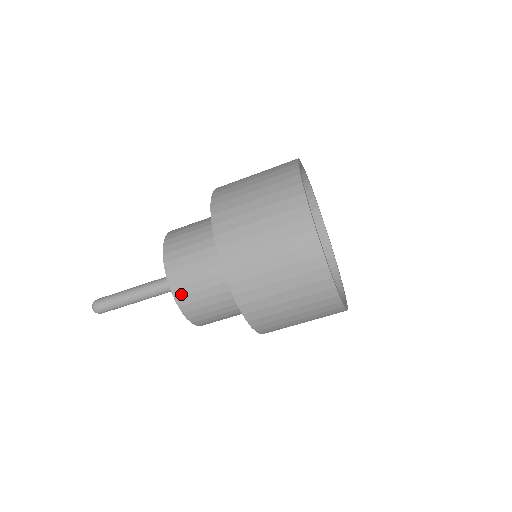
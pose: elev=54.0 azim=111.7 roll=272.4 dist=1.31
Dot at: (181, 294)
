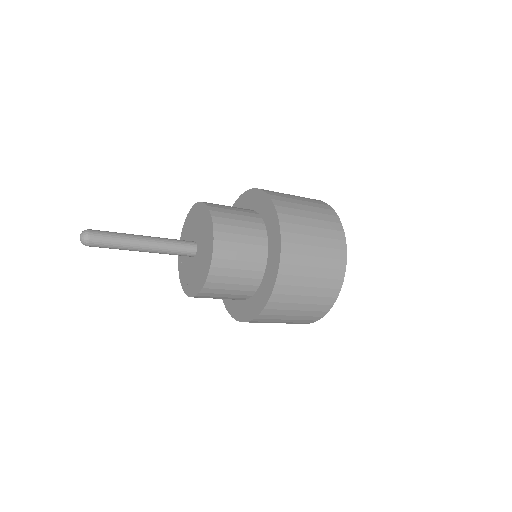
Dot at: (208, 292)
